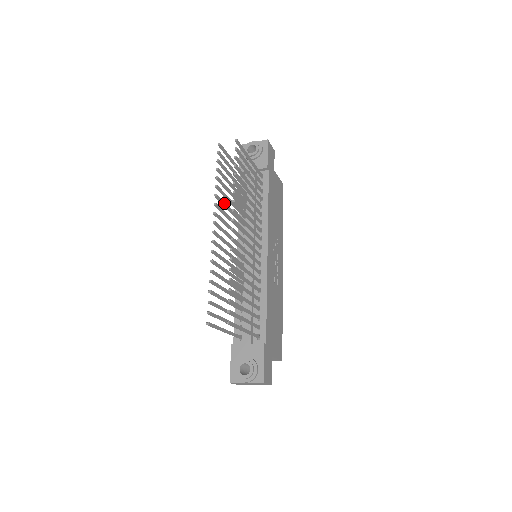
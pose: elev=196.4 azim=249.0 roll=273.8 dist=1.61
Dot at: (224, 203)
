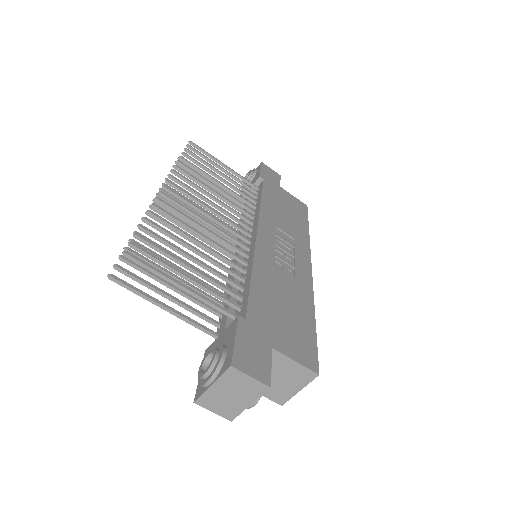
Dot at: occluded
